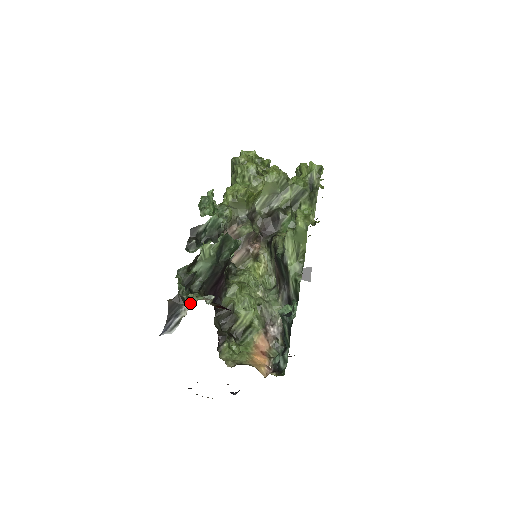
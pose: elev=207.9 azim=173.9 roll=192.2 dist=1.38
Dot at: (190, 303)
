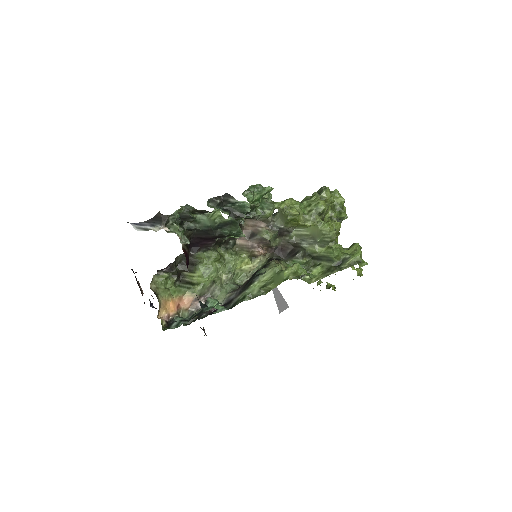
Dot at: (166, 229)
